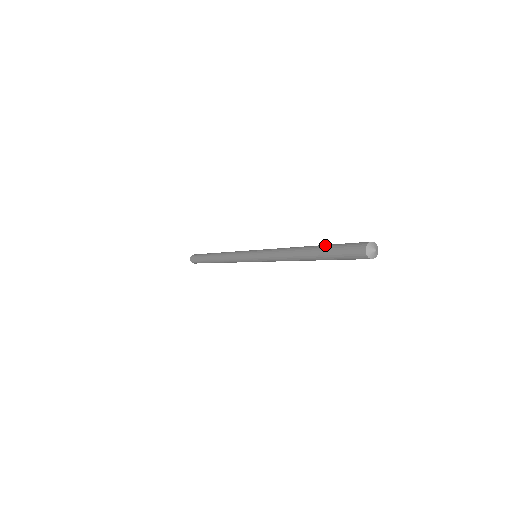
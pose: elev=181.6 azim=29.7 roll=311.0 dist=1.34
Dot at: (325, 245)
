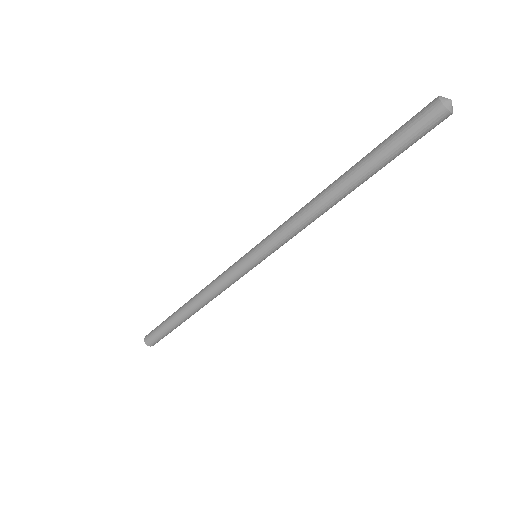
Dot at: (370, 152)
